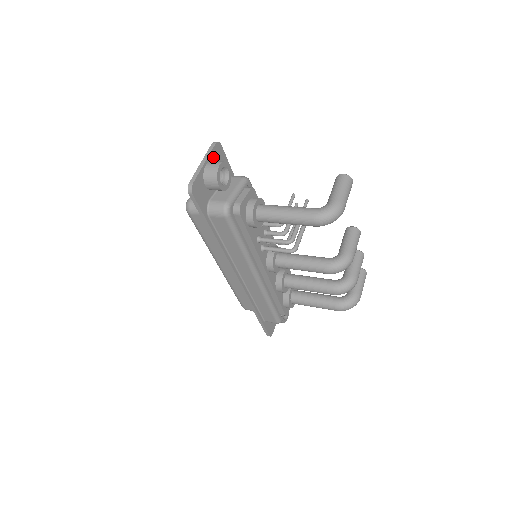
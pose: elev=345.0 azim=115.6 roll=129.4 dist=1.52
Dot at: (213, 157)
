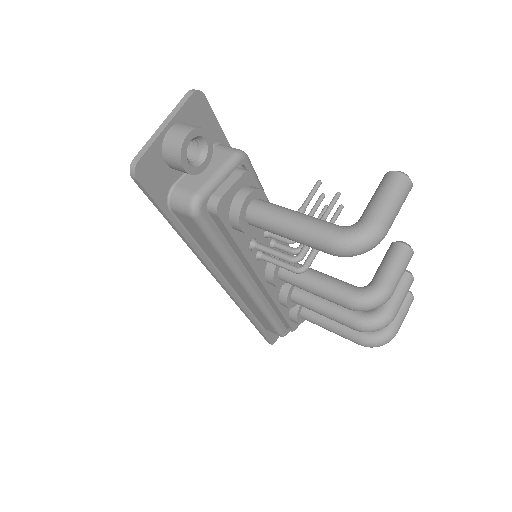
Dot at: (186, 116)
